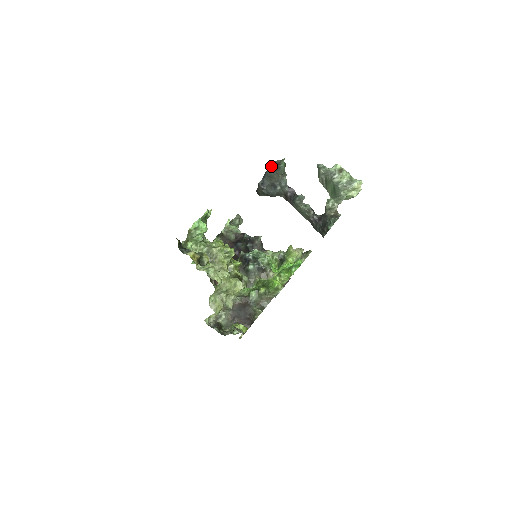
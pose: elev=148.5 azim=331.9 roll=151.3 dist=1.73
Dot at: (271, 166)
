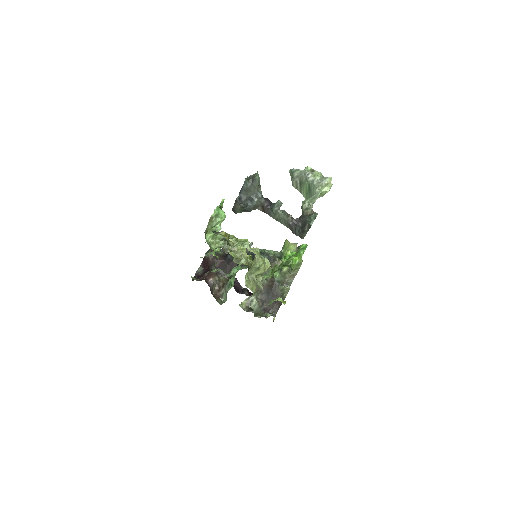
Dot at: (247, 180)
